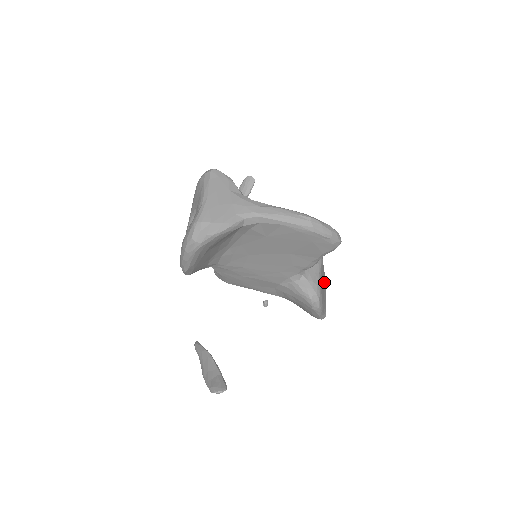
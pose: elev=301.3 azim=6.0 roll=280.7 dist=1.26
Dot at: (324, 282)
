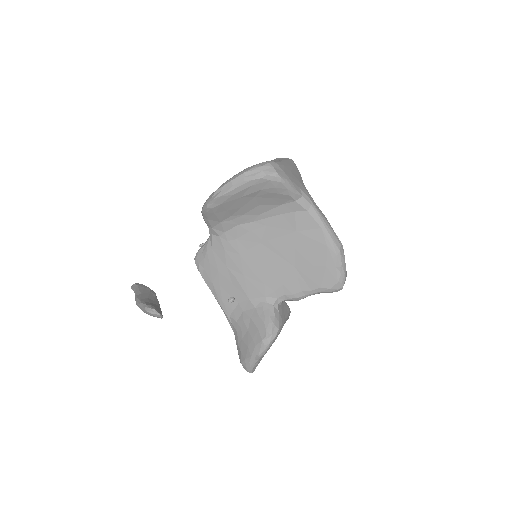
Dot at: occluded
